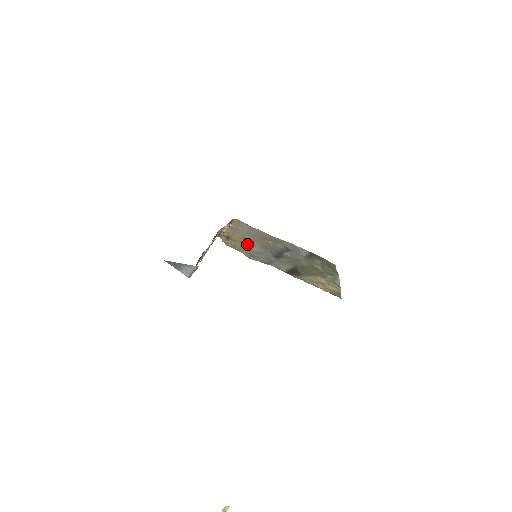
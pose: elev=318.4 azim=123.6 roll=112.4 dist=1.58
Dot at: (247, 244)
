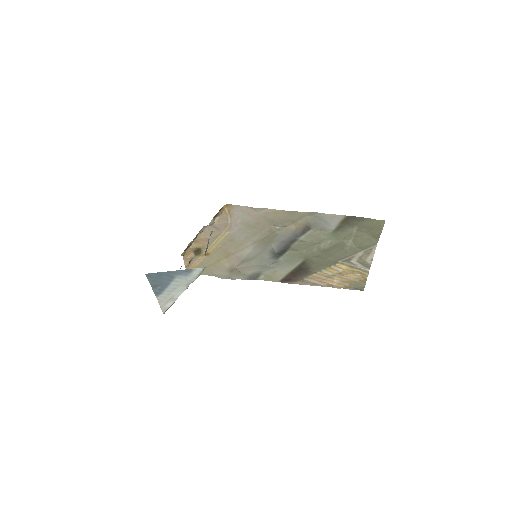
Dot at: (230, 251)
